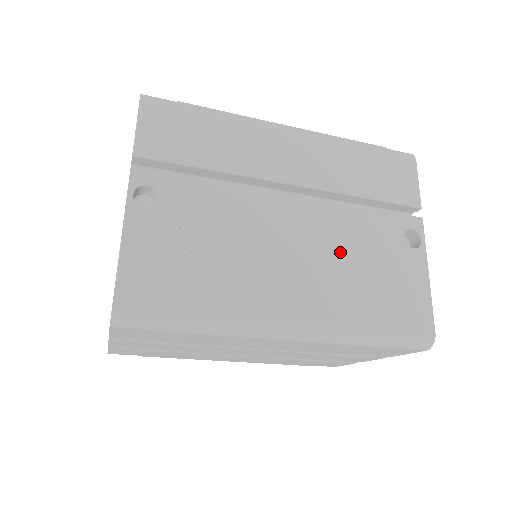
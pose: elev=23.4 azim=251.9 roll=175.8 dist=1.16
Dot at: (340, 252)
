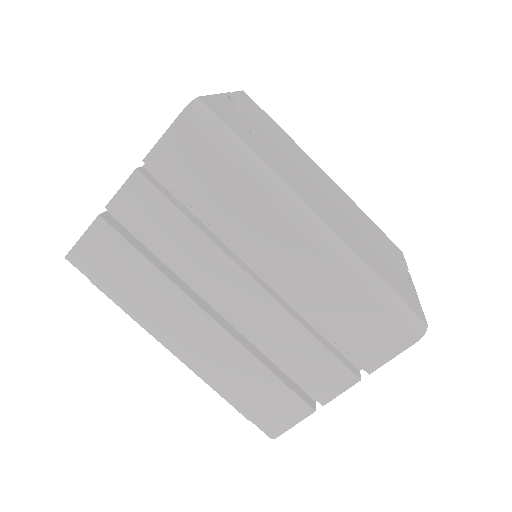
Dot at: (355, 229)
